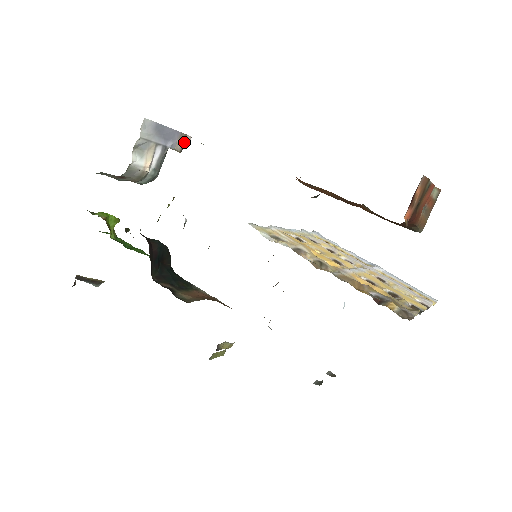
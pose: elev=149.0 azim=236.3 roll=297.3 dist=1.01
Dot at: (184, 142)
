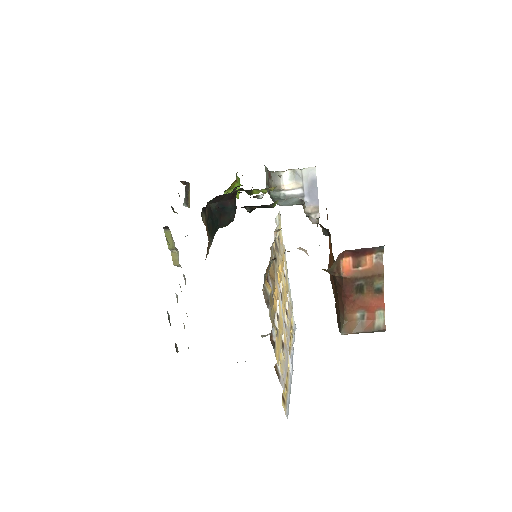
Dot at: (313, 212)
